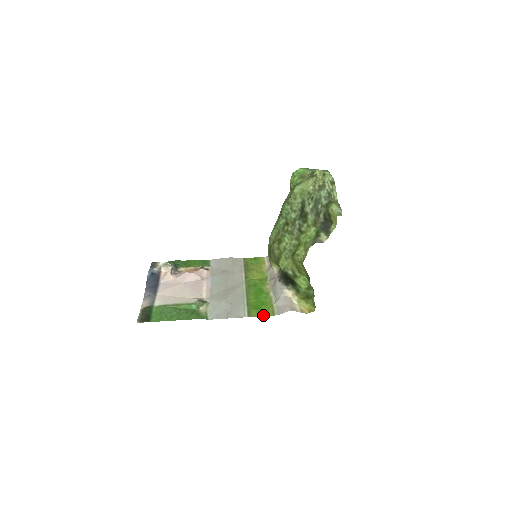
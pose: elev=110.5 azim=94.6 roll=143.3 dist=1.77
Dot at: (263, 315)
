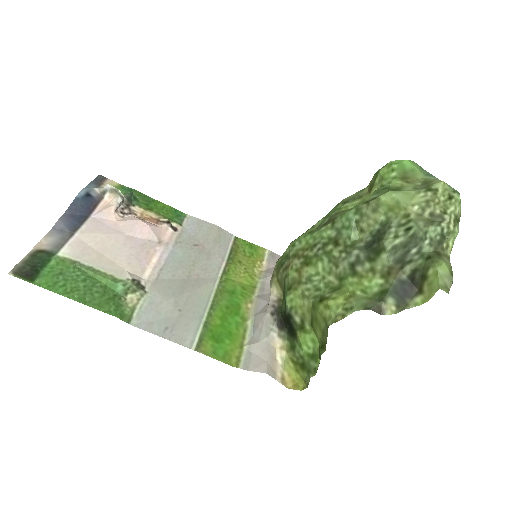
Dot at: (220, 358)
